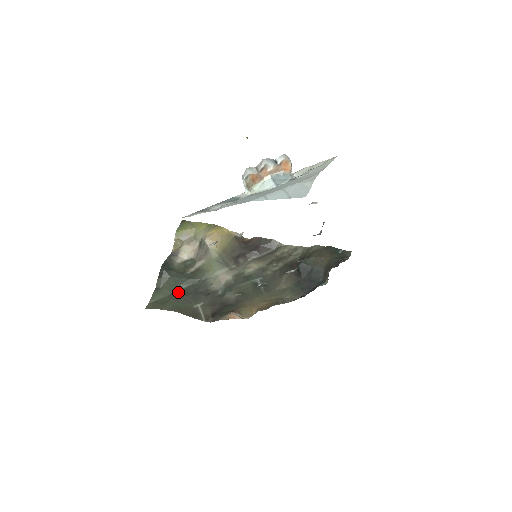
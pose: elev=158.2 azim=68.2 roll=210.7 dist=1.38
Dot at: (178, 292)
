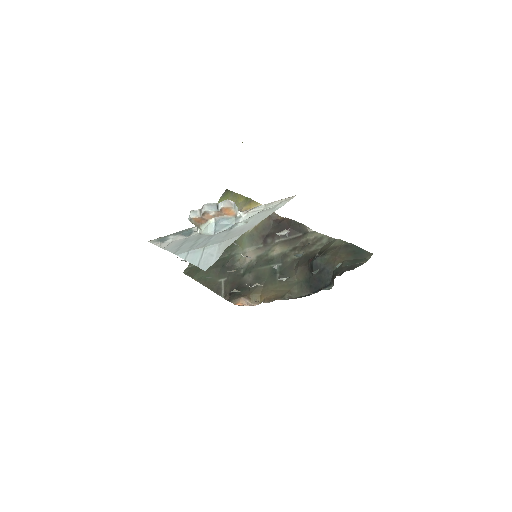
Dot at: occluded
